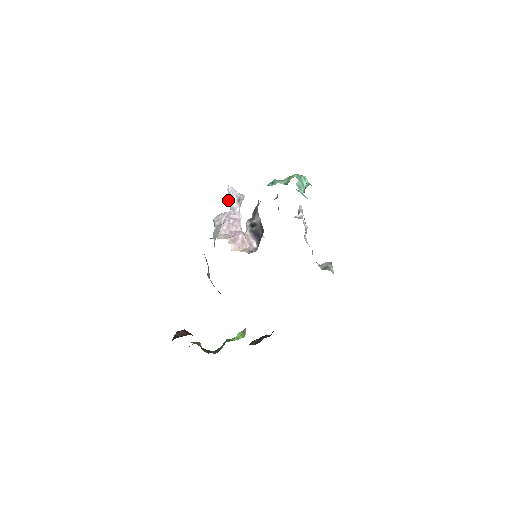
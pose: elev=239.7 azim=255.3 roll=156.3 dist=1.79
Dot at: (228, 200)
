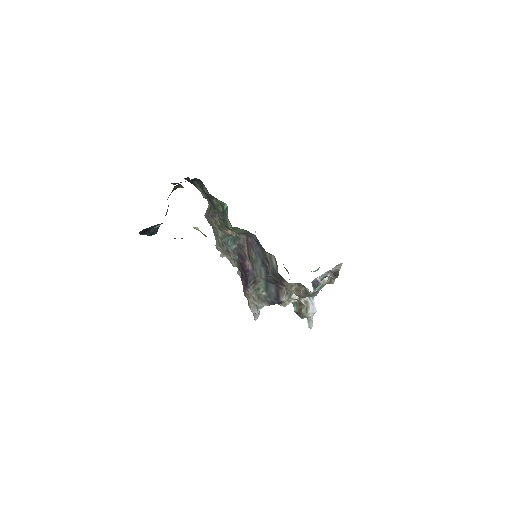
Dot at: occluded
